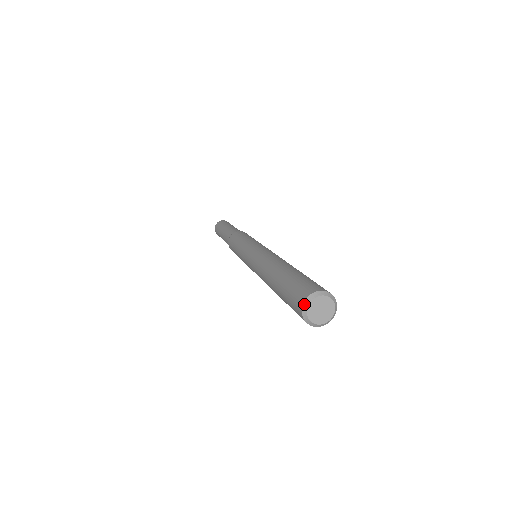
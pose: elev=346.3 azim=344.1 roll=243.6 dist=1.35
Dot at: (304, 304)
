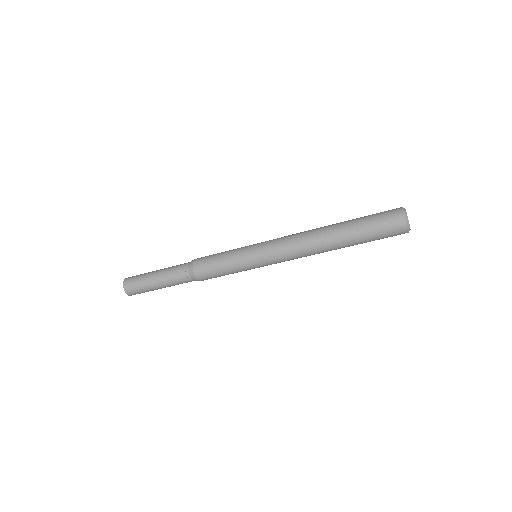
Dot at: occluded
